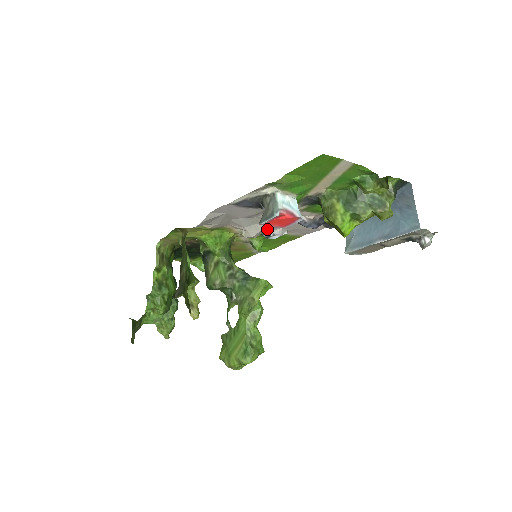
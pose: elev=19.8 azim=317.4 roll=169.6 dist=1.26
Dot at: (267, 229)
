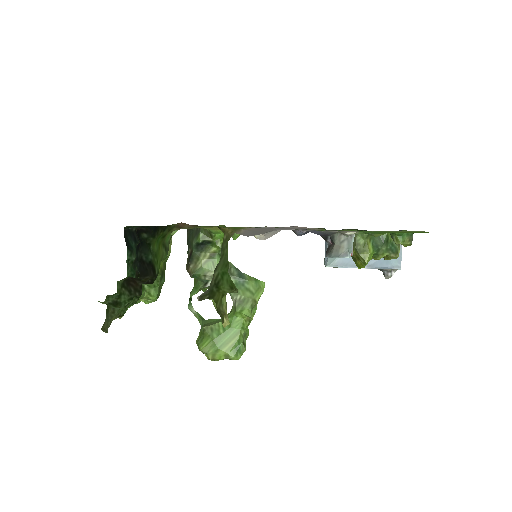
Dot at: occluded
